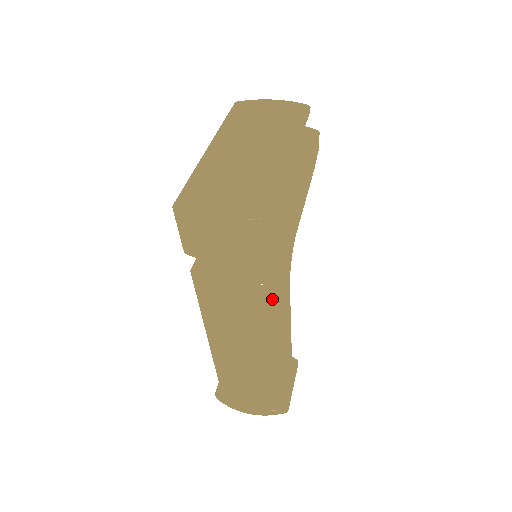
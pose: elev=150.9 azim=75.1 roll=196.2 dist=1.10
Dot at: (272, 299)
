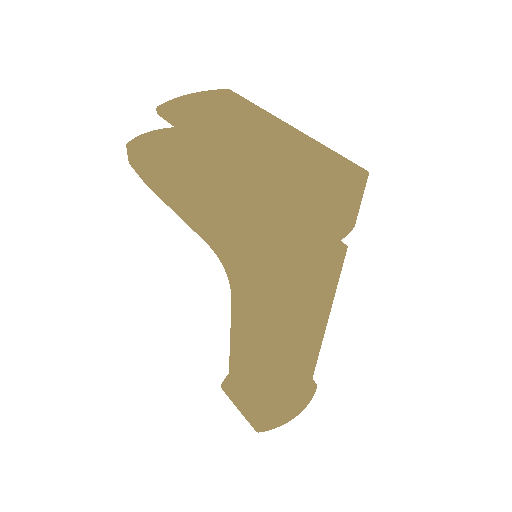
Dot at: (342, 266)
